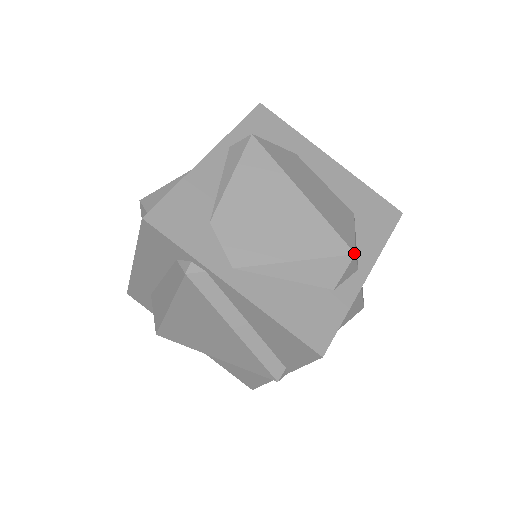
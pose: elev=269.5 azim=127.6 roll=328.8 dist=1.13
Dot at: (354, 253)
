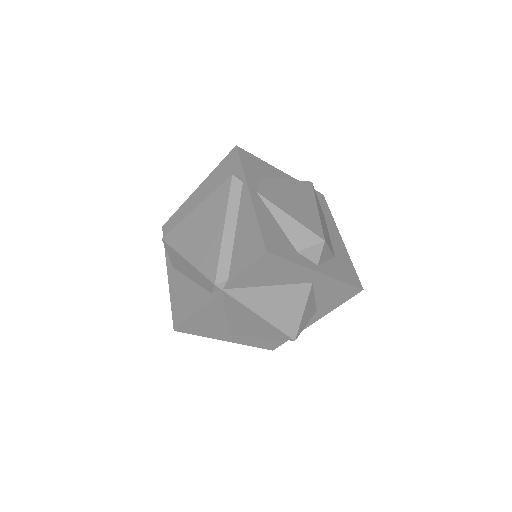
Dot at: (325, 240)
